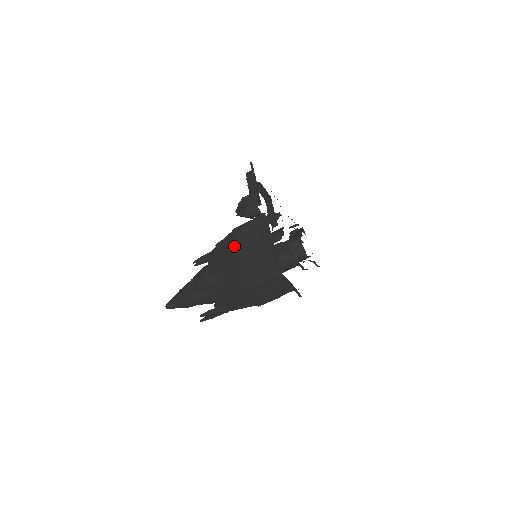
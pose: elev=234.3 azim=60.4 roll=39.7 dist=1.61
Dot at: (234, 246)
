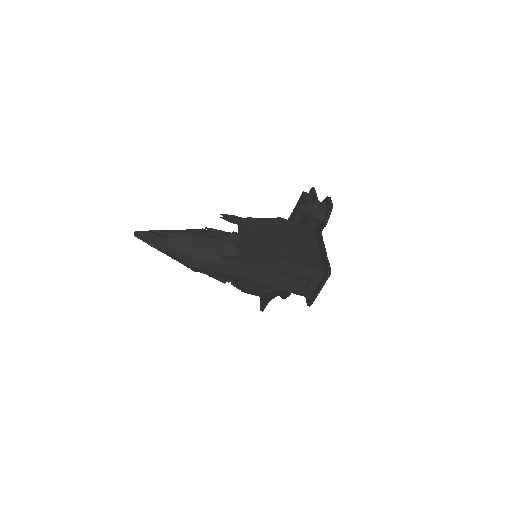
Dot at: (282, 227)
